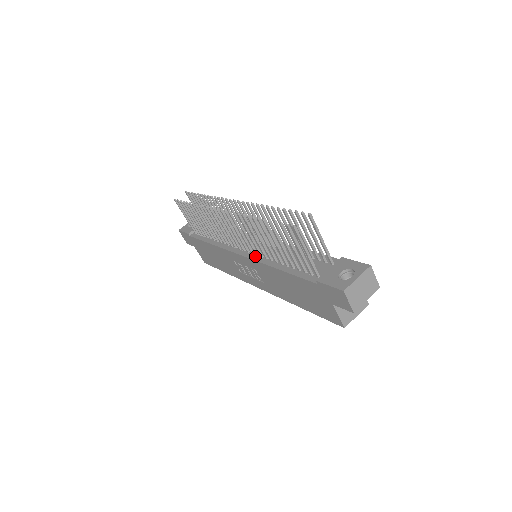
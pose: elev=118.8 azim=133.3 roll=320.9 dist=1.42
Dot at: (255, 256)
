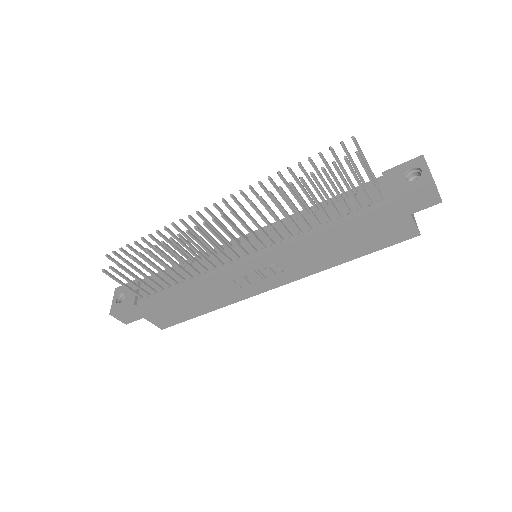
Dot at: (273, 246)
